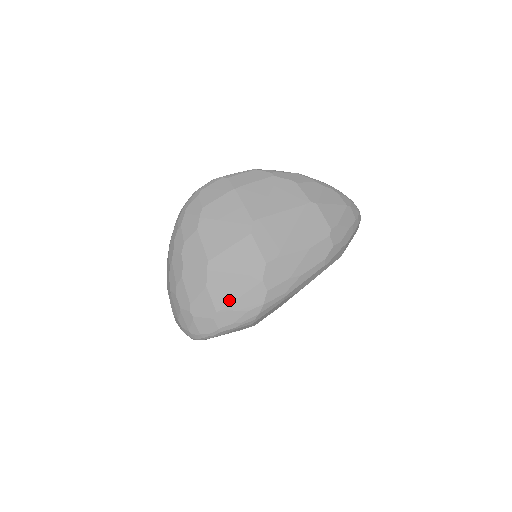
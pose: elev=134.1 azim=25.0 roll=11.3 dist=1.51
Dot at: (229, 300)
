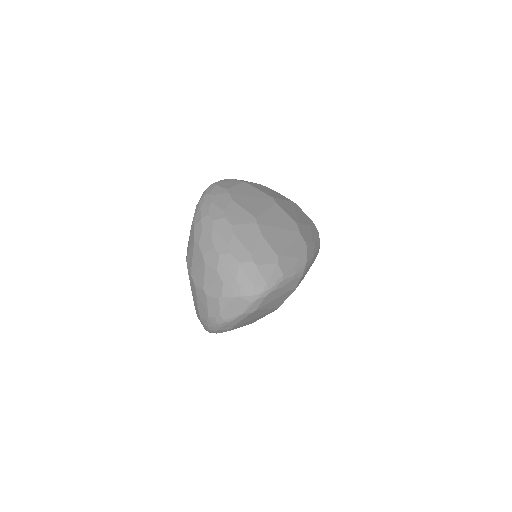
Dot at: (284, 247)
